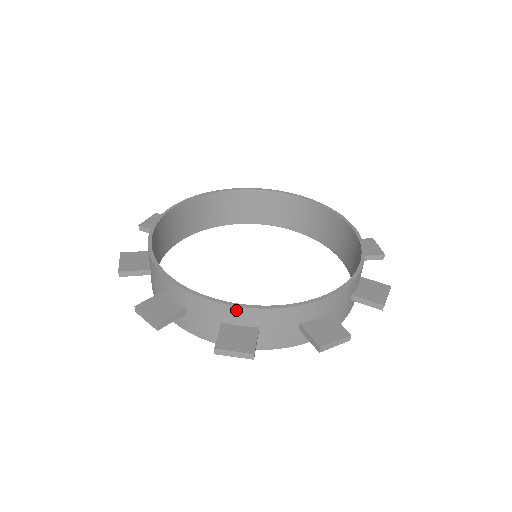
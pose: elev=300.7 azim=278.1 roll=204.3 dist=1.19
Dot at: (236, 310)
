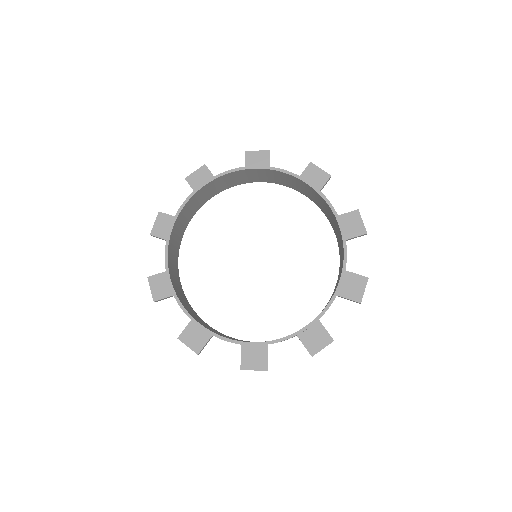
Dot at: occluded
